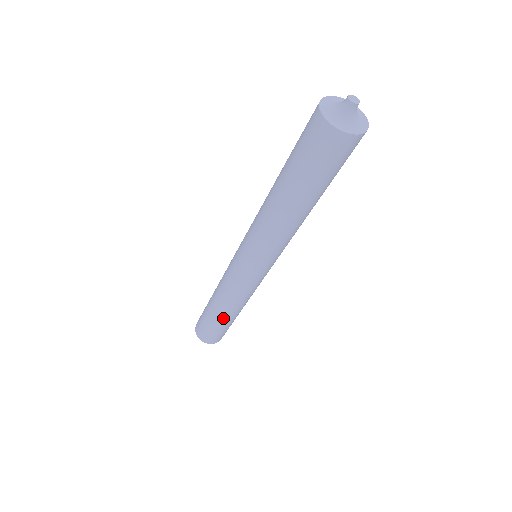
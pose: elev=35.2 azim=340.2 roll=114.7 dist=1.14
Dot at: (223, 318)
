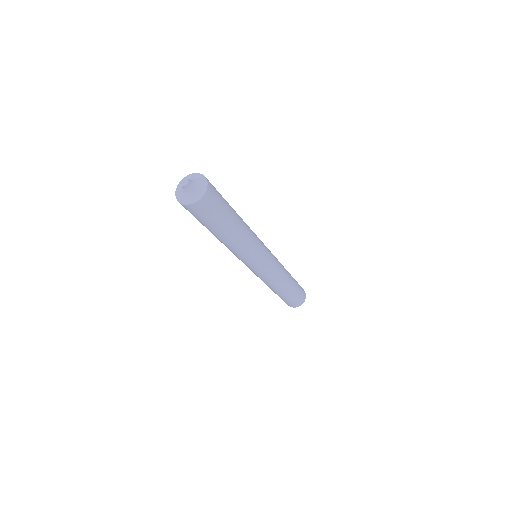
Dot at: (277, 293)
